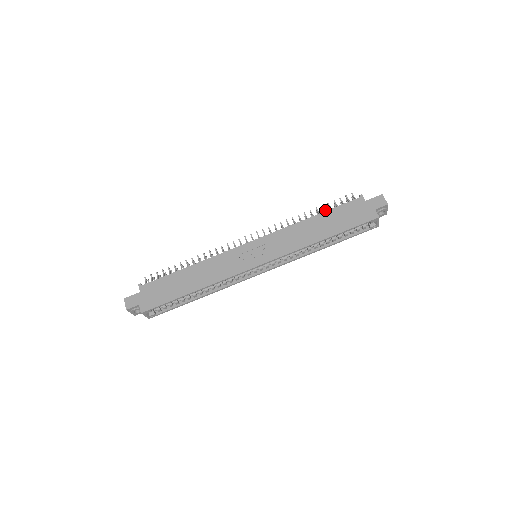
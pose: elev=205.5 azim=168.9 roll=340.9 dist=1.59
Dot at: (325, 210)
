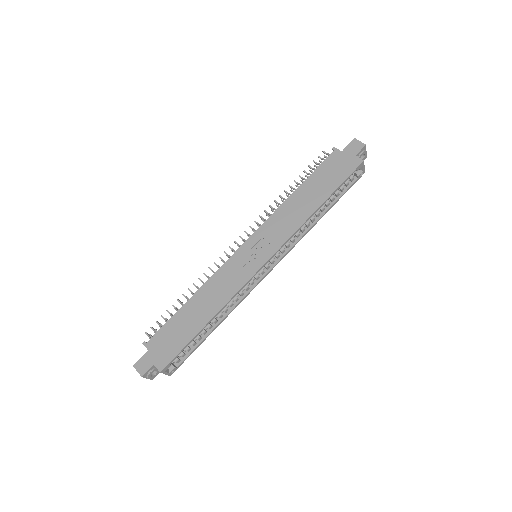
Dot at: (305, 179)
